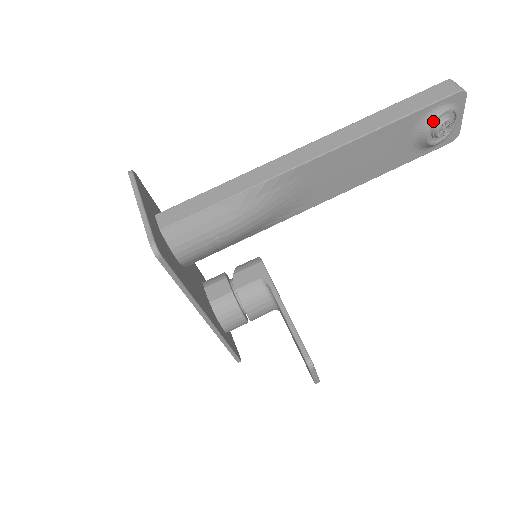
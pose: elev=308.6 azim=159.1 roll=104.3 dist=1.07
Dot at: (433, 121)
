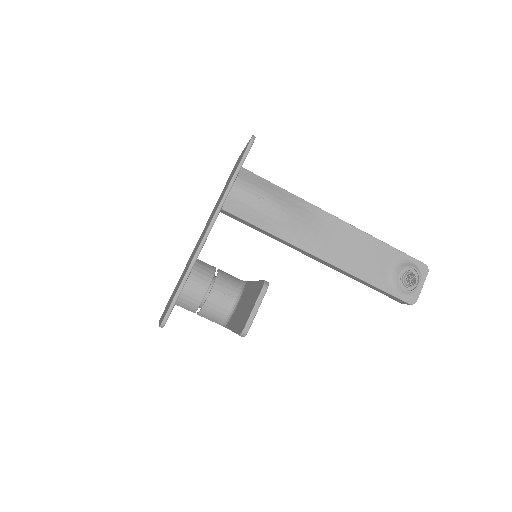
Dot at: (407, 265)
